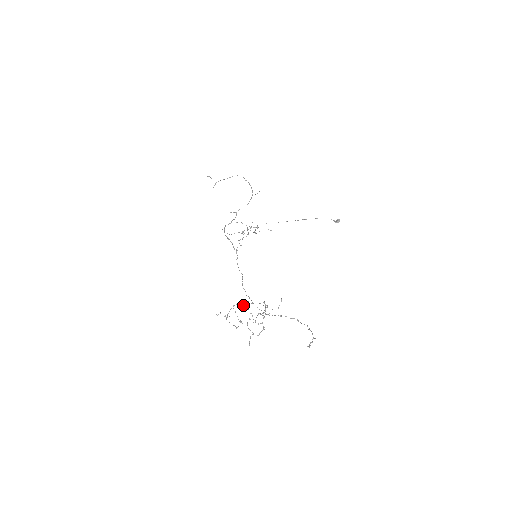
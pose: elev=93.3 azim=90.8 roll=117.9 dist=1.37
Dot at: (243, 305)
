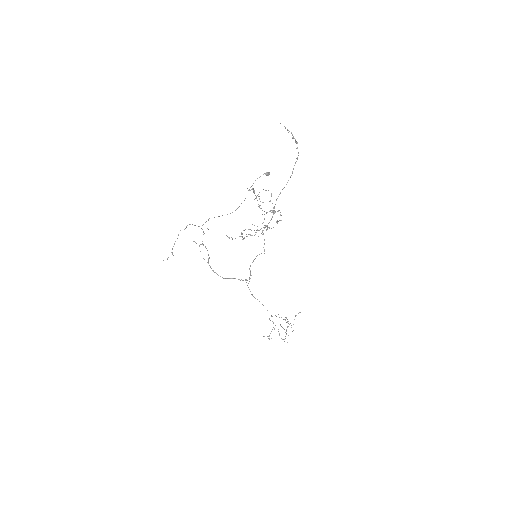
Dot at: (250, 229)
